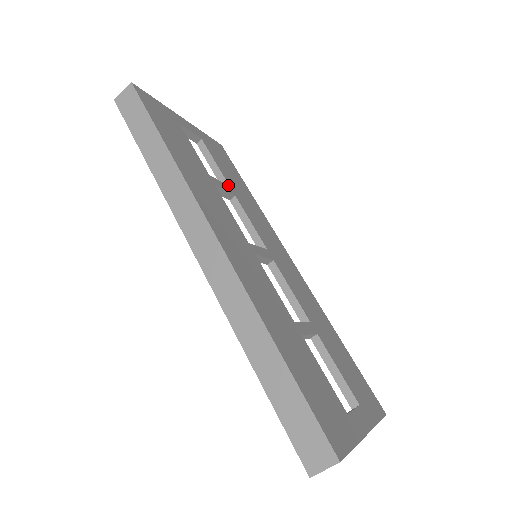
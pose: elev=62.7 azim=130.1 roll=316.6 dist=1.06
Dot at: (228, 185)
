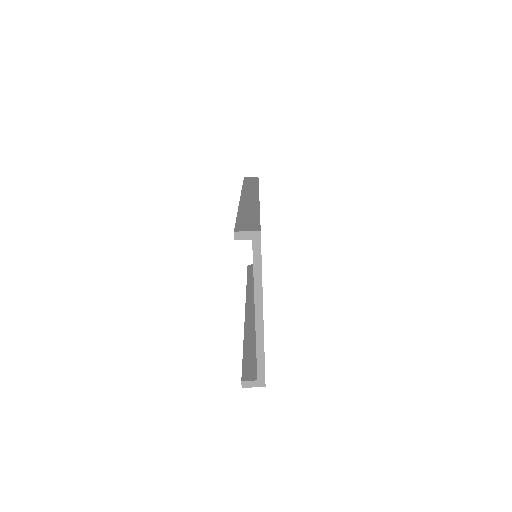
Dot at: occluded
